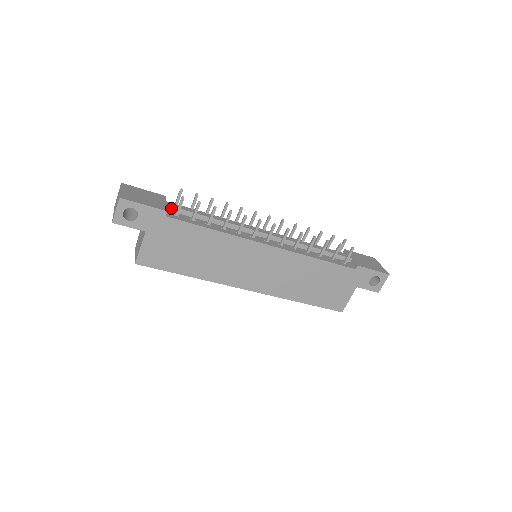
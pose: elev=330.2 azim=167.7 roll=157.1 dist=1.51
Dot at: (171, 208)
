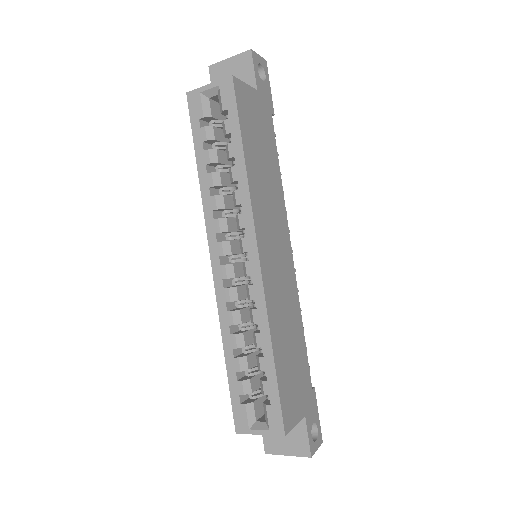
Dot at: occluded
